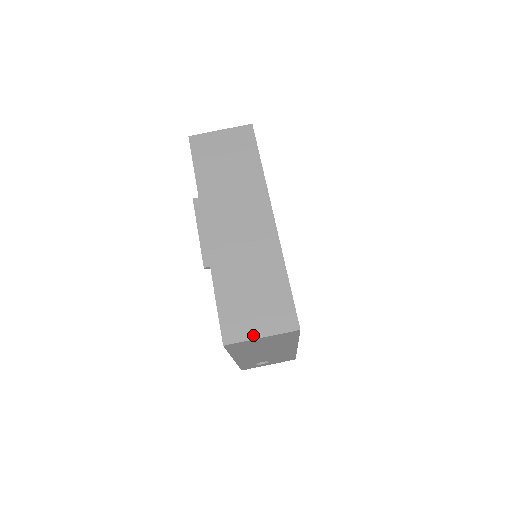
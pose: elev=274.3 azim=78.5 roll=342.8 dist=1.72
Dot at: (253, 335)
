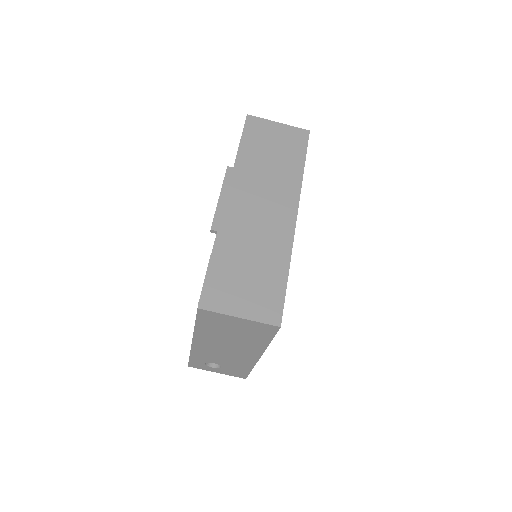
Dot at: (232, 311)
